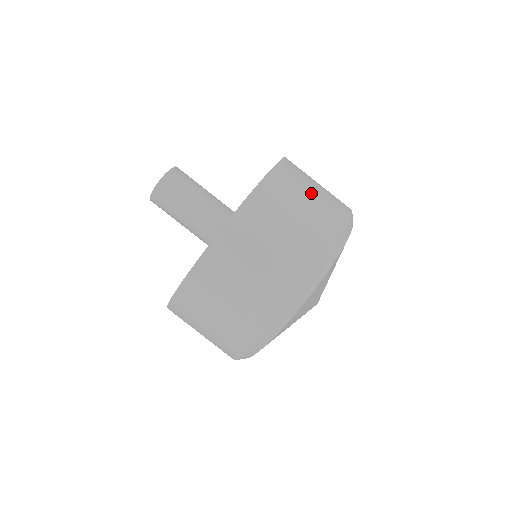
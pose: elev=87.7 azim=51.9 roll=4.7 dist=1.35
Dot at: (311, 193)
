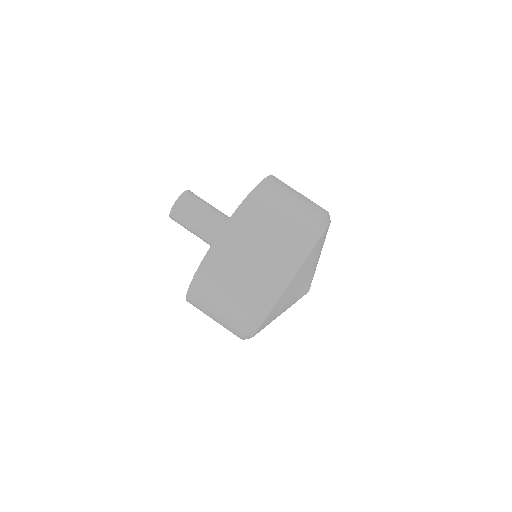
Dot at: occluded
